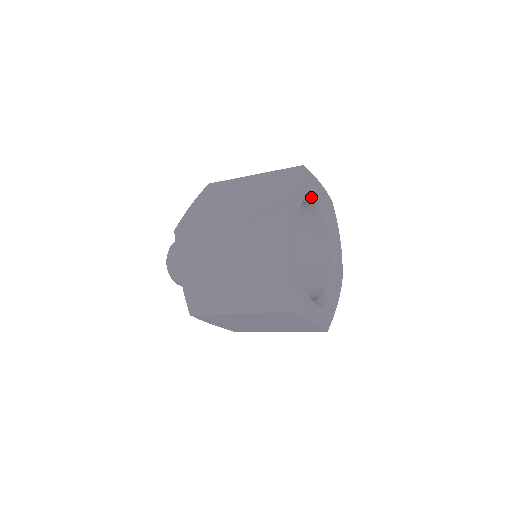
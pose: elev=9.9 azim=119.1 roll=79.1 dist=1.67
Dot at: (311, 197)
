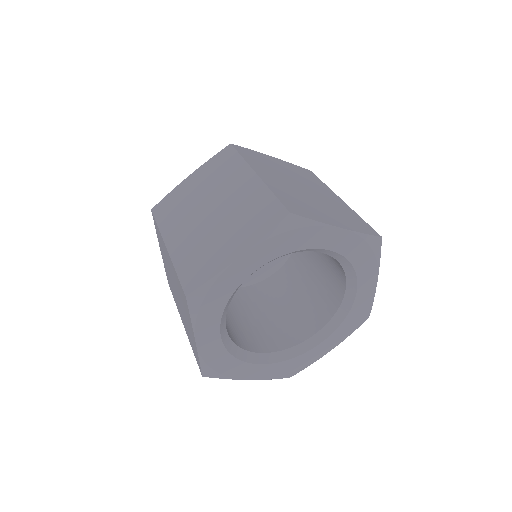
Dot at: (233, 293)
